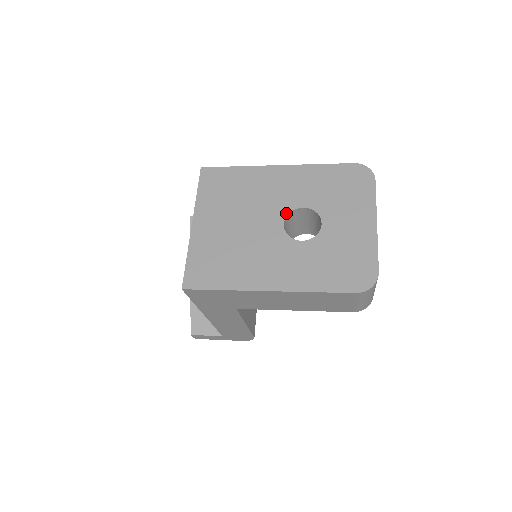
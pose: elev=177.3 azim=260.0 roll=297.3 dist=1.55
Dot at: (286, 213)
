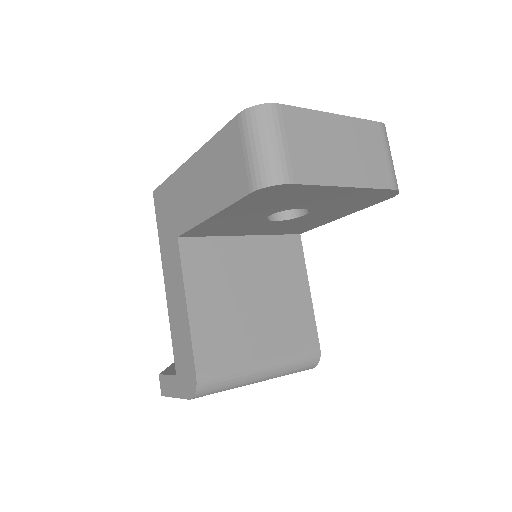
Dot at: occluded
